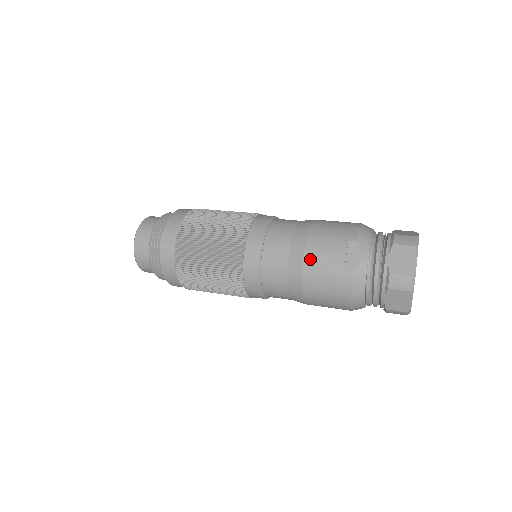
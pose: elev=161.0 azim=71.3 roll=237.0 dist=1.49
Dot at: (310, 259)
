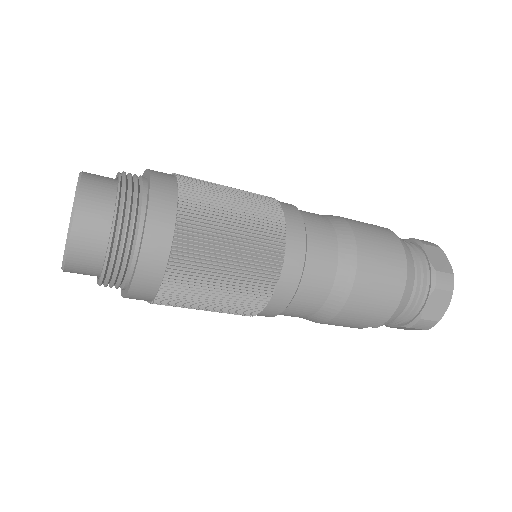
Dot at: occluded
